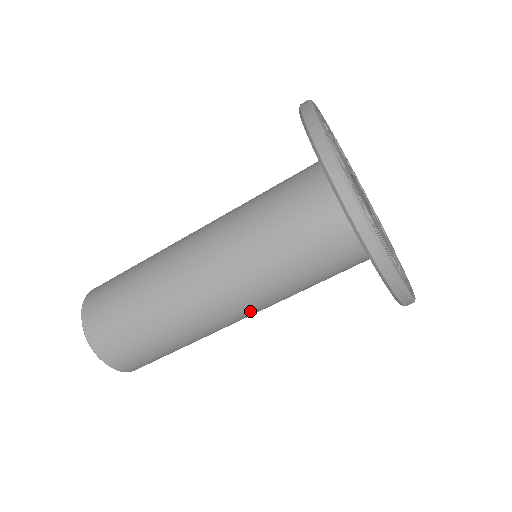
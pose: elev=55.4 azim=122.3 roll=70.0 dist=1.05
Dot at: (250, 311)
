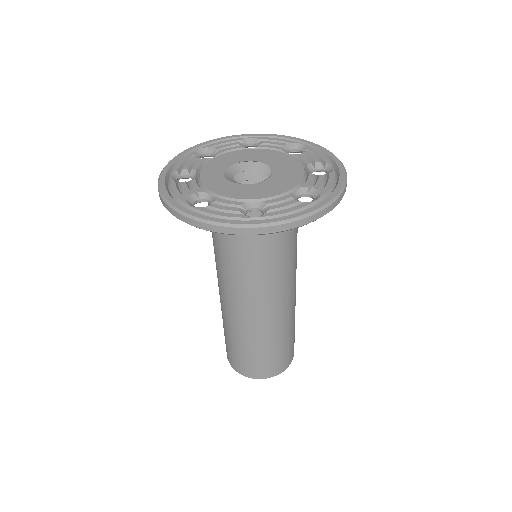
Dot at: (262, 297)
